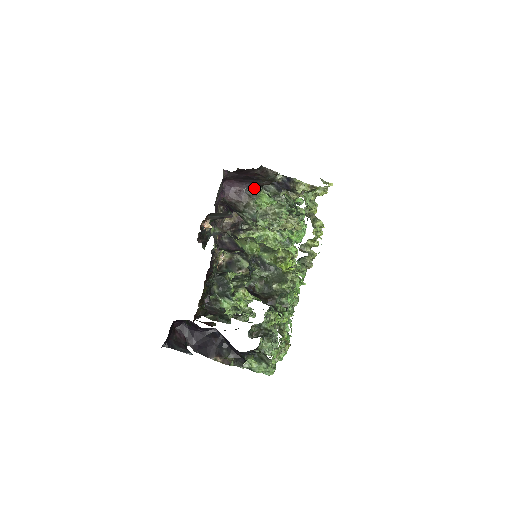
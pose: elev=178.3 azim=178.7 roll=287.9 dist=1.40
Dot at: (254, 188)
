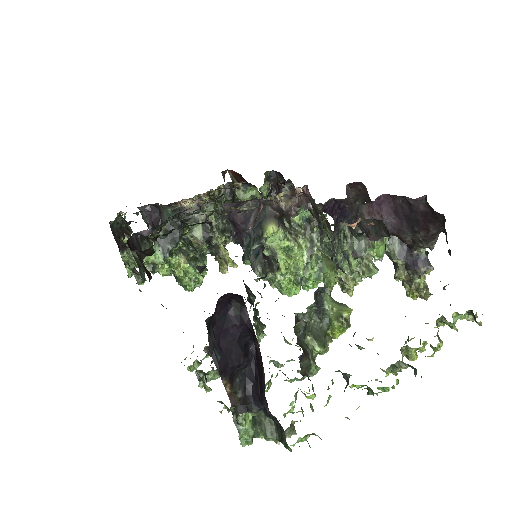
Dot at: (390, 229)
